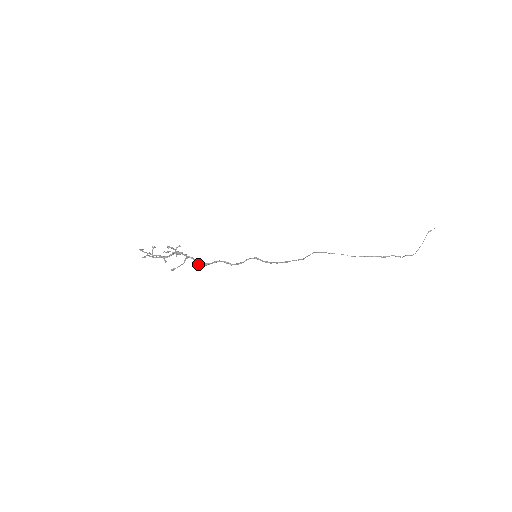
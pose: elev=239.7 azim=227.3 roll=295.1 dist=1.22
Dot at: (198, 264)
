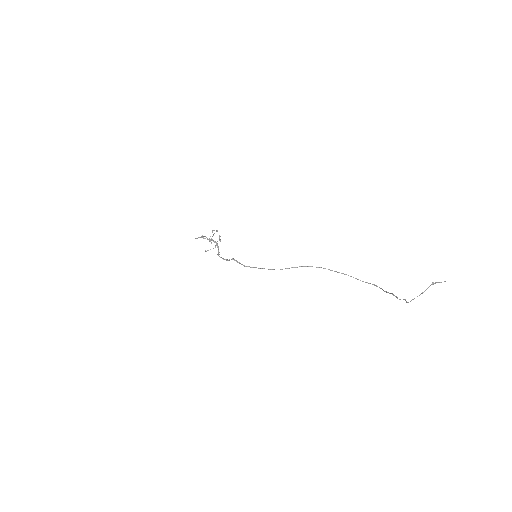
Dot at: (218, 251)
